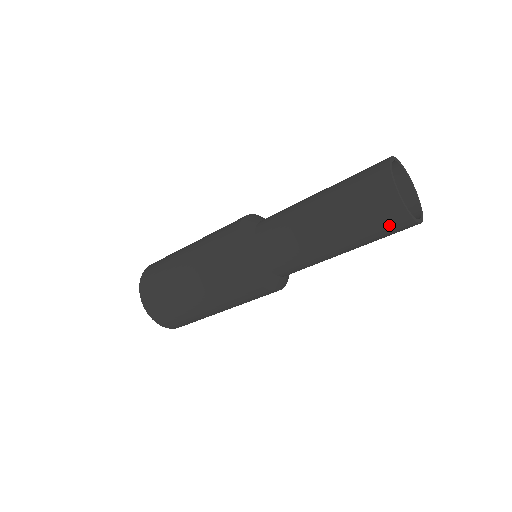
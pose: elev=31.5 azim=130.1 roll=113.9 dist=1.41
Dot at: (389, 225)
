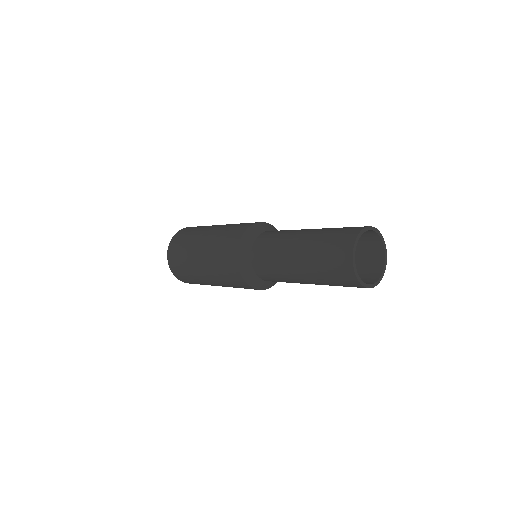
Dot at: (349, 286)
